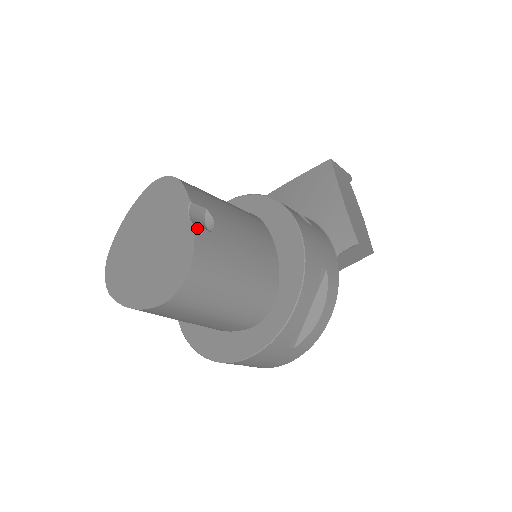
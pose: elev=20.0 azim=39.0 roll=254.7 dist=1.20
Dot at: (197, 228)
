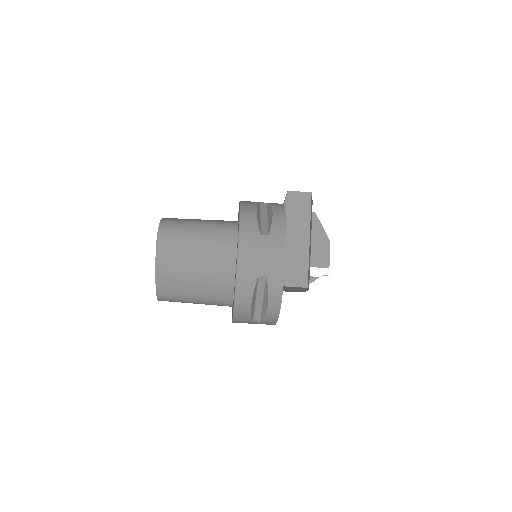
Dot at: occluded
